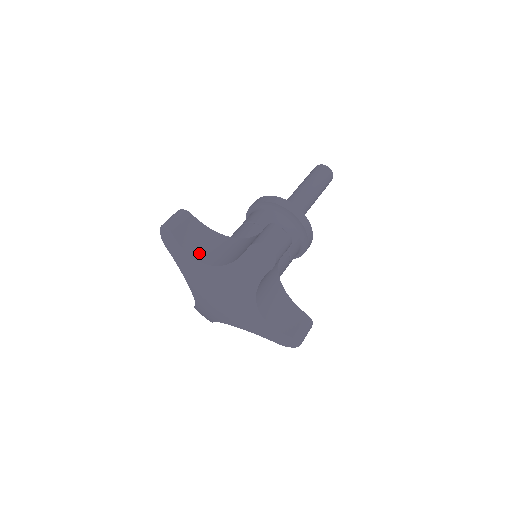
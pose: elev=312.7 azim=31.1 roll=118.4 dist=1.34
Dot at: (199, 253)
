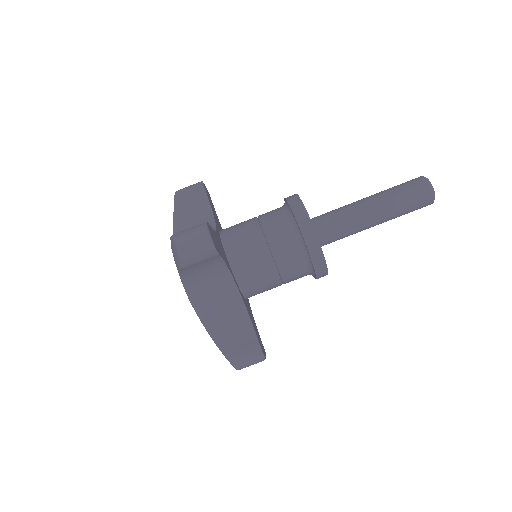
Dot at: (194, 287)
